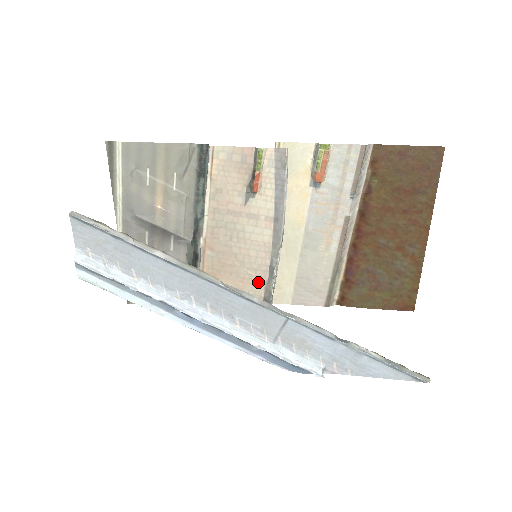
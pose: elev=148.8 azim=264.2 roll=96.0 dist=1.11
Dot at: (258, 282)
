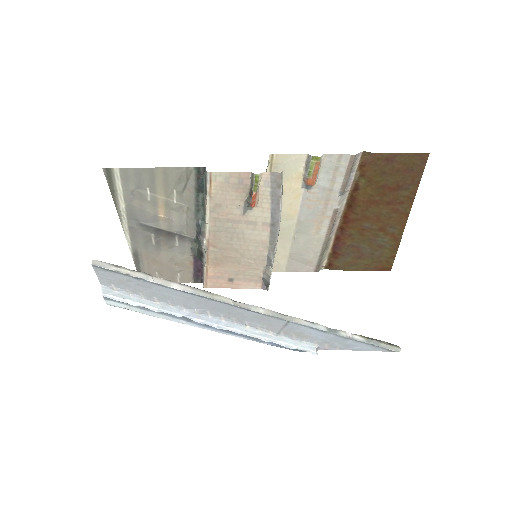
Dot at: (257, 267)
